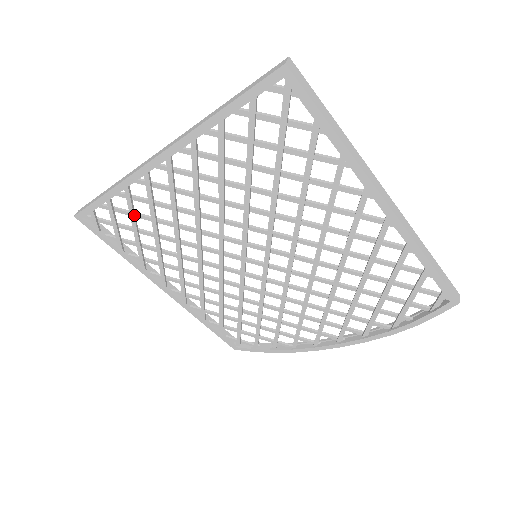
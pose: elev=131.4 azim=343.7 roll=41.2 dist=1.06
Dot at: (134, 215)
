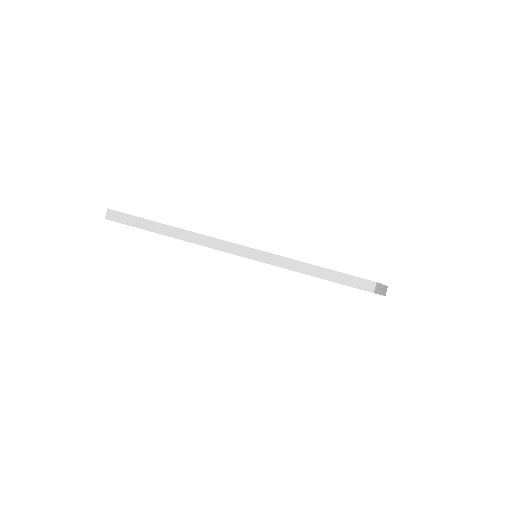
Dot at: occluded
